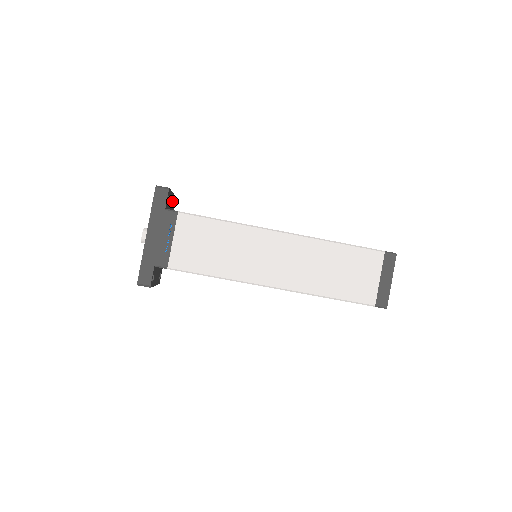
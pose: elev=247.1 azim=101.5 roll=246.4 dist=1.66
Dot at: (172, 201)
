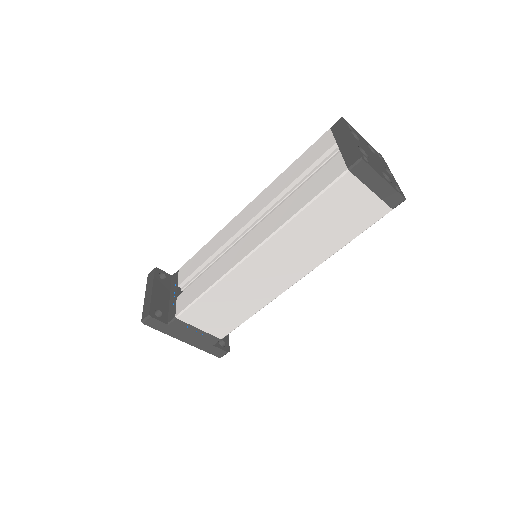
Dot at: (159, 286)
